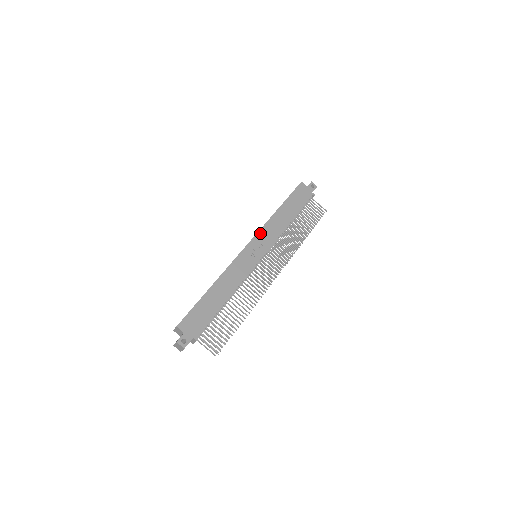
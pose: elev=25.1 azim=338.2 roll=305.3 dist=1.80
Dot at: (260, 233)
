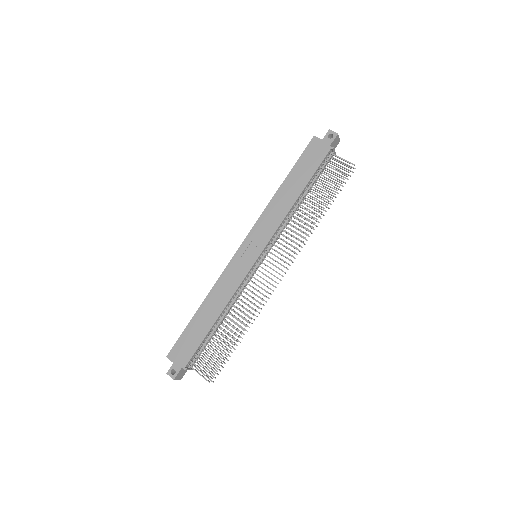
Dot at: (256, 227)
